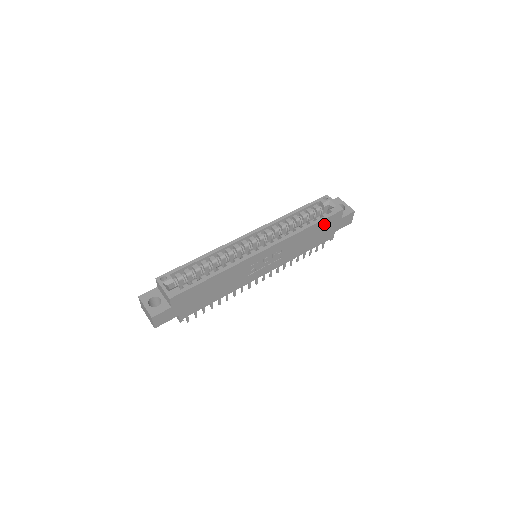
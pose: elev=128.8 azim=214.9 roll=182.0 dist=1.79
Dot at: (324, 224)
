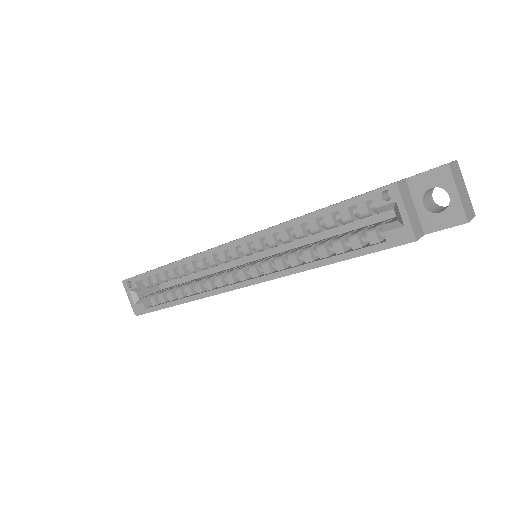
Dot at: occluded
